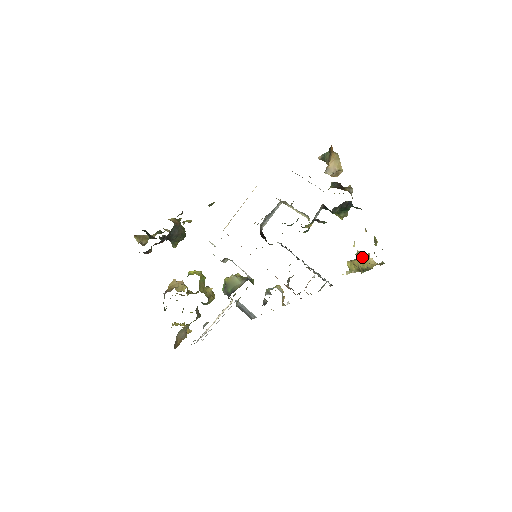
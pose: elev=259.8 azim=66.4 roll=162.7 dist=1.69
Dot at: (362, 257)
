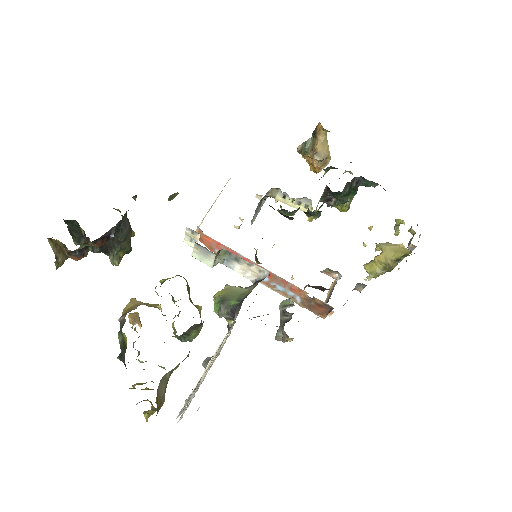
Dot at: (389, 246)
